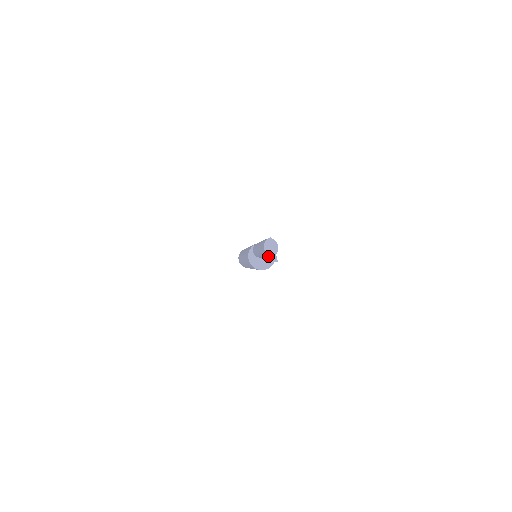
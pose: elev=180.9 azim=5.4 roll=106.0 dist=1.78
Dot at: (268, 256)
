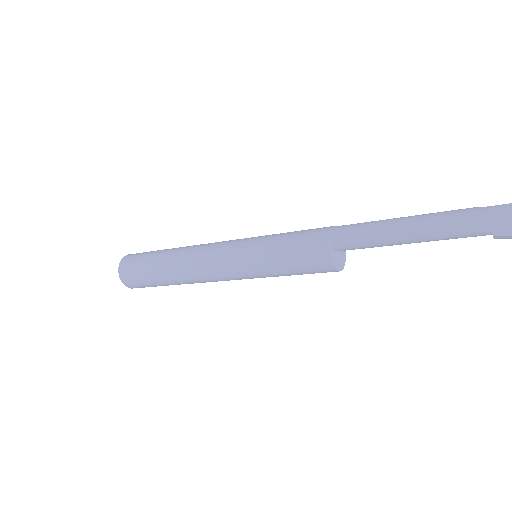
Dot at: out of frame
